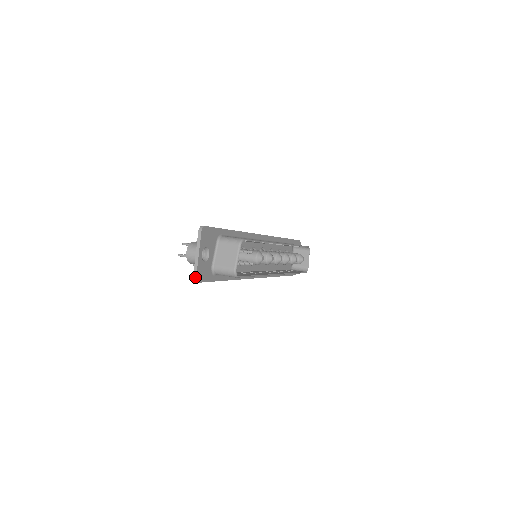
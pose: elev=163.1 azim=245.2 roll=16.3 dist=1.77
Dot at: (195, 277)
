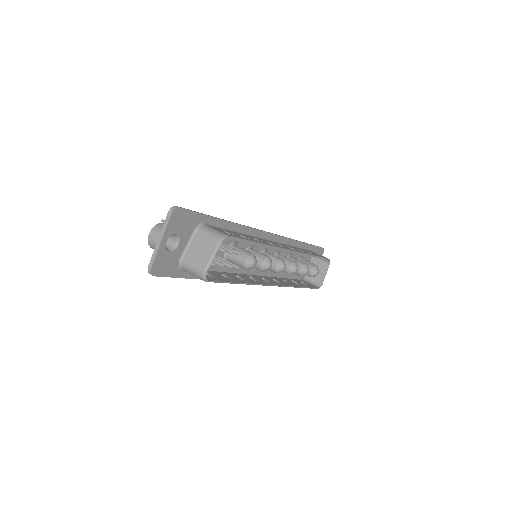
Dot at: (150, 268)
